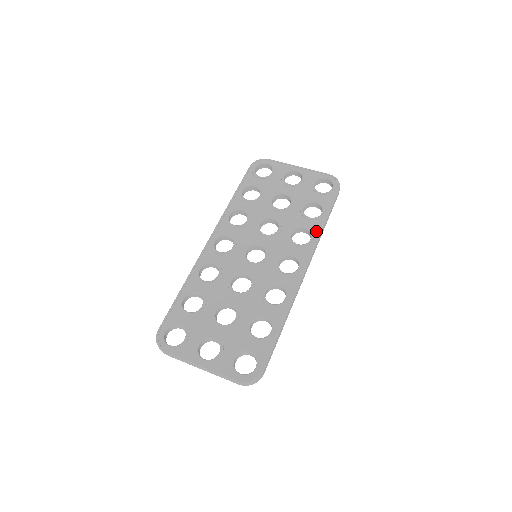
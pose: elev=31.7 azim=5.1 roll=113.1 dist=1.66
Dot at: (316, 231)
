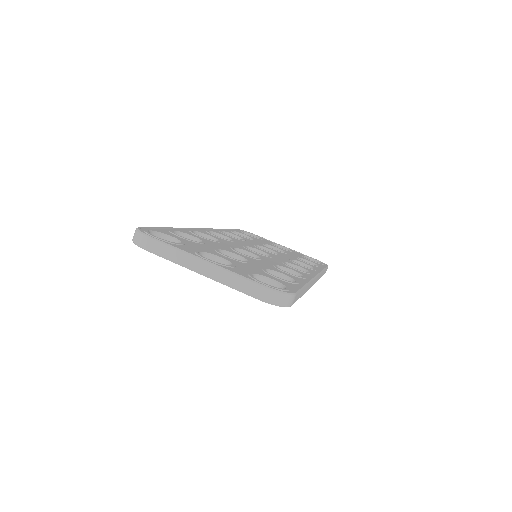
Dot at: (317, 269)
